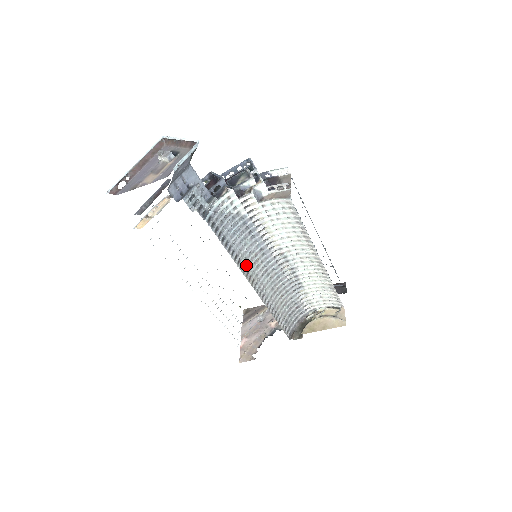
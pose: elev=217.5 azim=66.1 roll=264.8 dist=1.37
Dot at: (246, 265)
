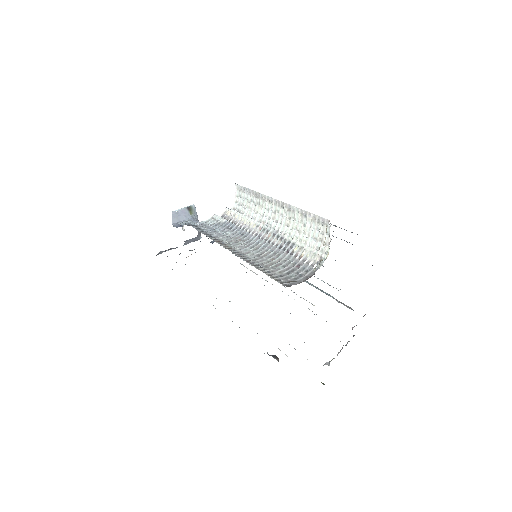
Dot at: (224, 242)
